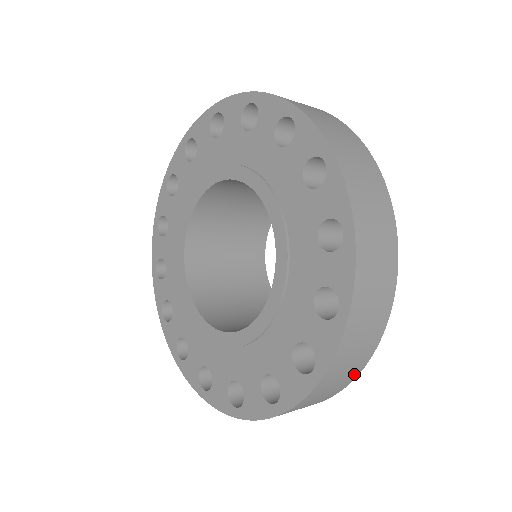
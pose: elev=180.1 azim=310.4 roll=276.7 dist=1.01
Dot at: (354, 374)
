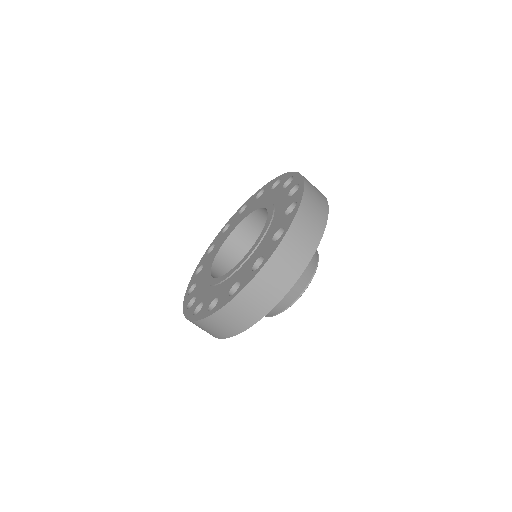
Dot at: (324, 200)
